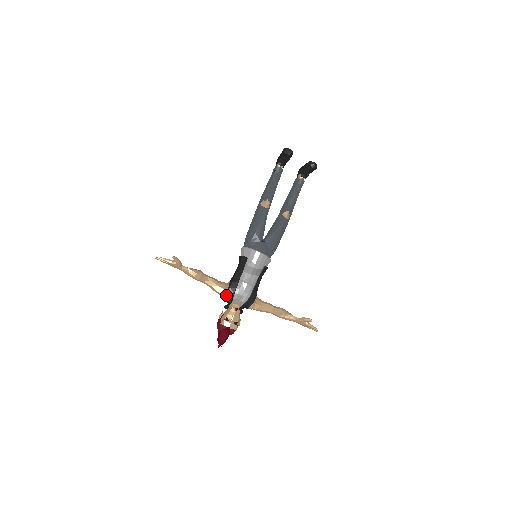
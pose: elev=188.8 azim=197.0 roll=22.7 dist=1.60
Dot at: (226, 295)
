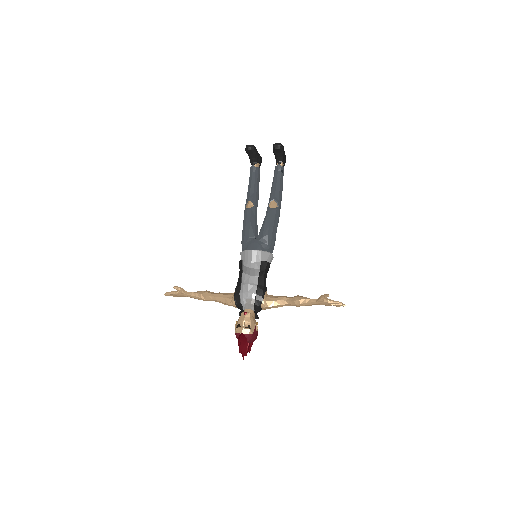
Dot at: (234, 304)
